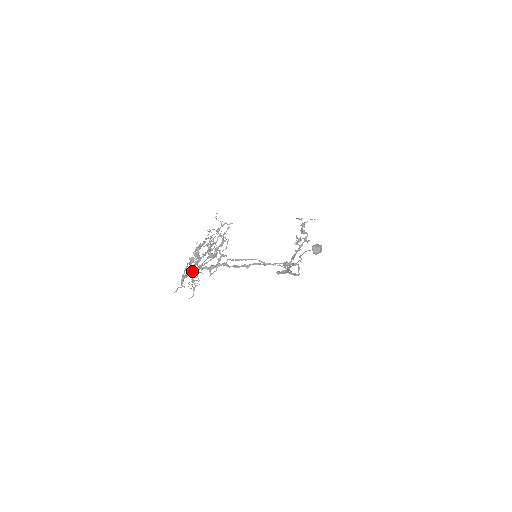
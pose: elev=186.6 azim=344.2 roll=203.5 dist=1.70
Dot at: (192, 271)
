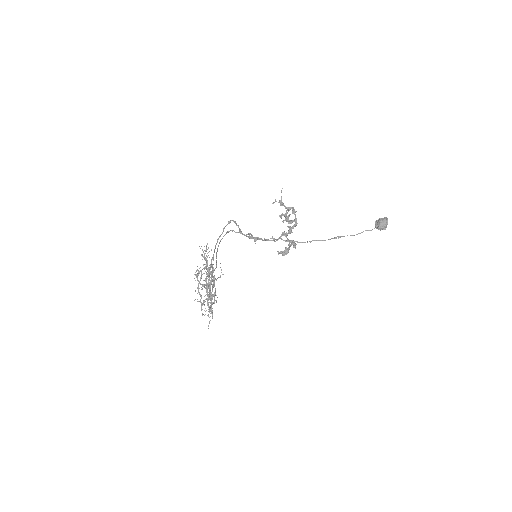
Dot at: (207, 300)
